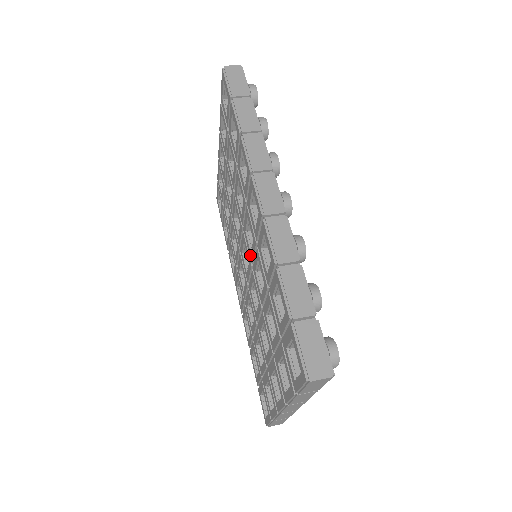
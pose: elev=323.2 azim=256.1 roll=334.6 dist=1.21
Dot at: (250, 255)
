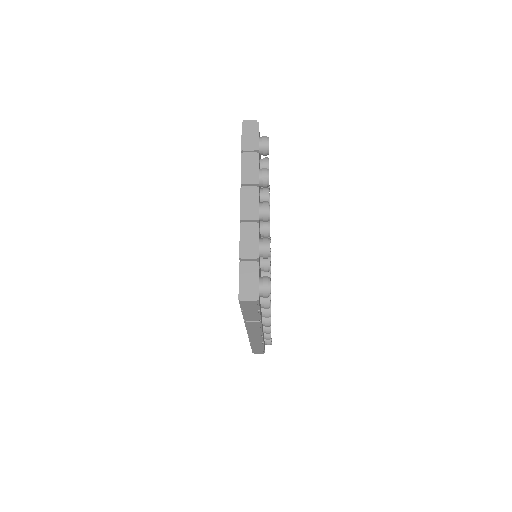
Dot at: occluded
